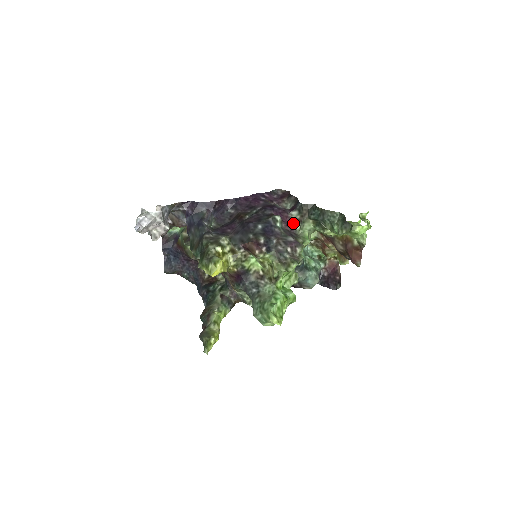
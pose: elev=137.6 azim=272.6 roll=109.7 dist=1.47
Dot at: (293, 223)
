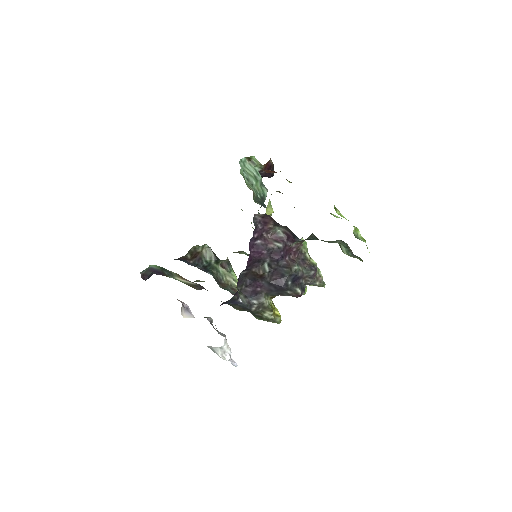
Dot at: (296, 249)
